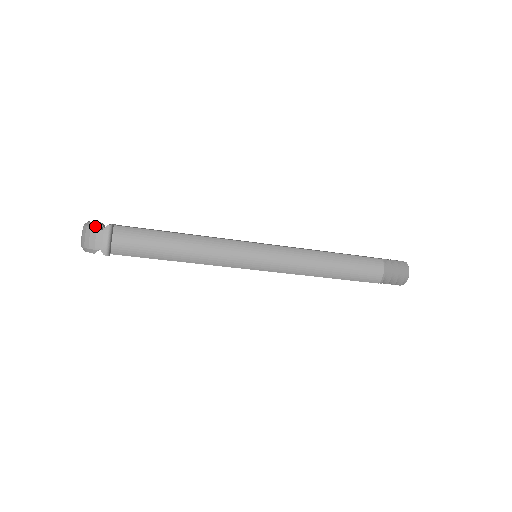
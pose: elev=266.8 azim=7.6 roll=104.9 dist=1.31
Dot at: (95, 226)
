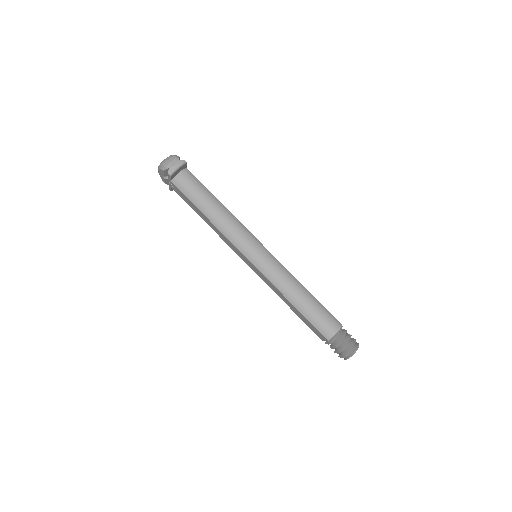
Dot at: (177, 156)
